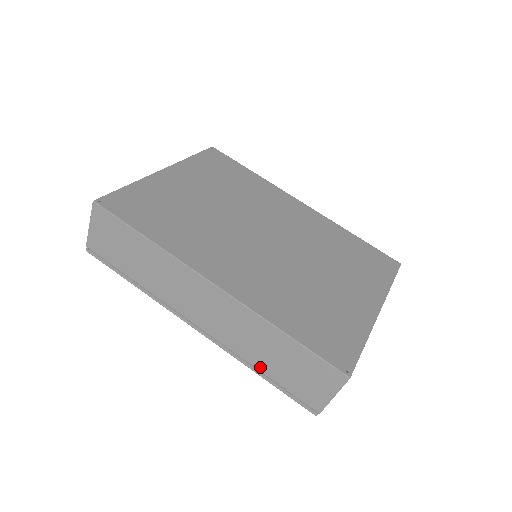
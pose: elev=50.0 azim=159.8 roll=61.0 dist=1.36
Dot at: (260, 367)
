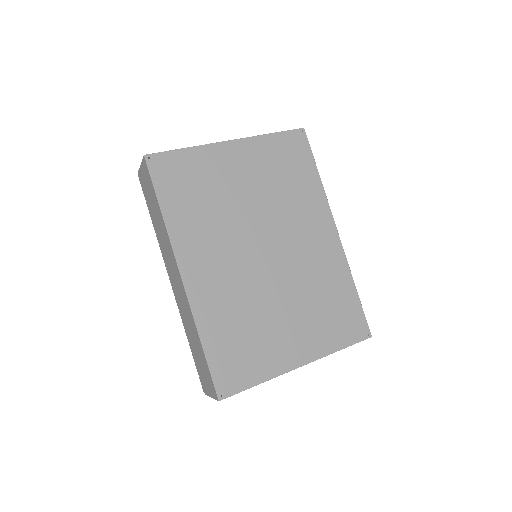
Dot at: (189, 340)
